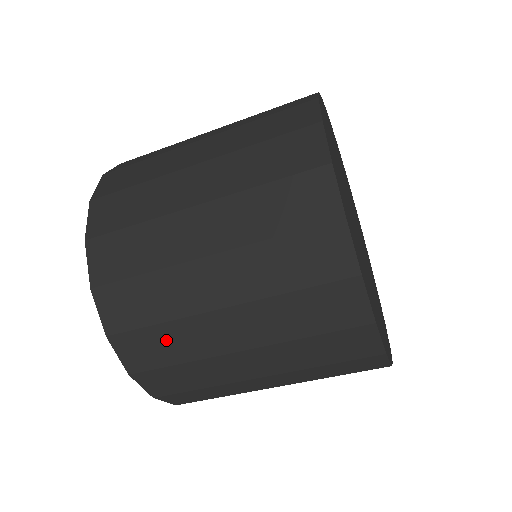
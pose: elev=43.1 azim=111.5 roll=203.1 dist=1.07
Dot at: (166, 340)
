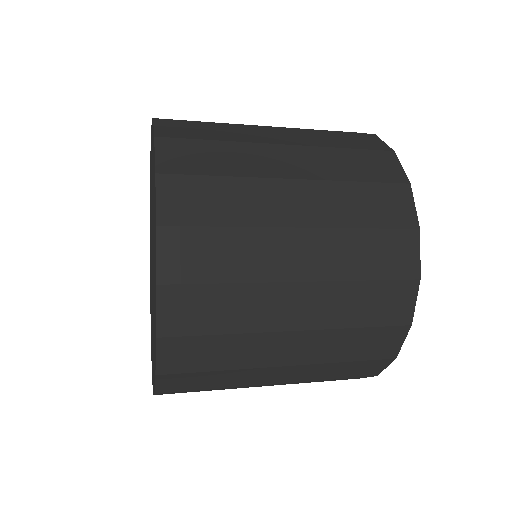
Dot at: (215, 378)
